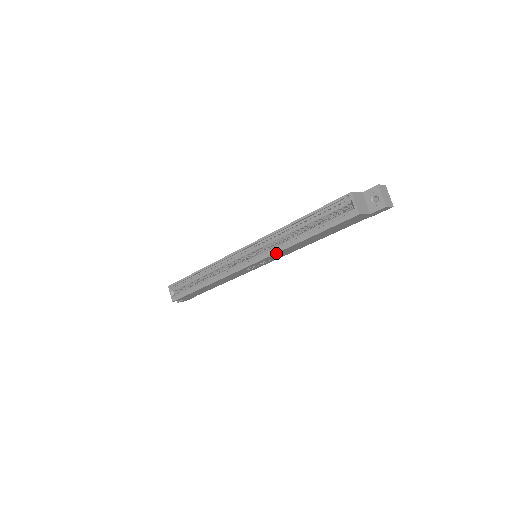
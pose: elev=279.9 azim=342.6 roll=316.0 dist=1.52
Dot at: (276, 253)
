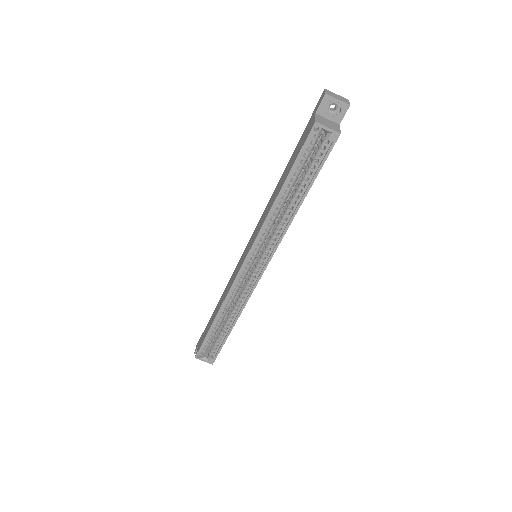
Dot at: (283, 236)
